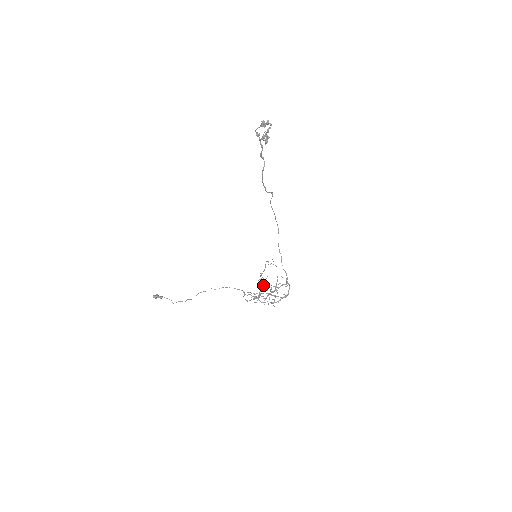
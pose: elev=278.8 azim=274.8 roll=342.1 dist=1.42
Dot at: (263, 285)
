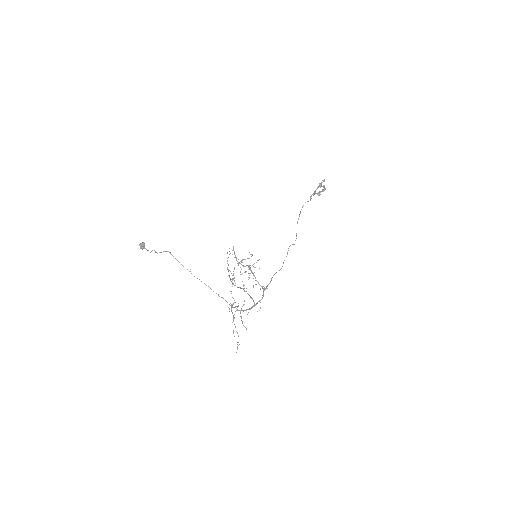
Dot at: (232, 304)
